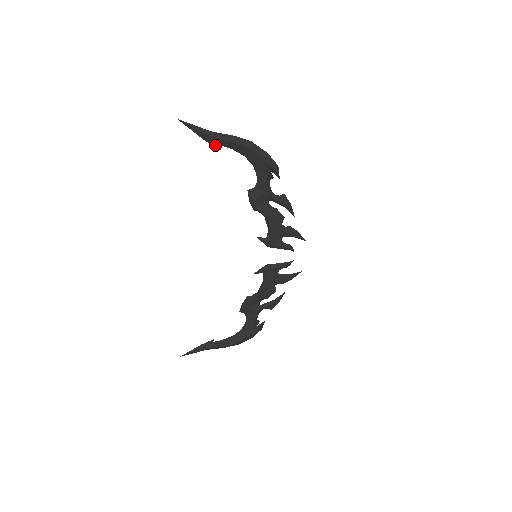
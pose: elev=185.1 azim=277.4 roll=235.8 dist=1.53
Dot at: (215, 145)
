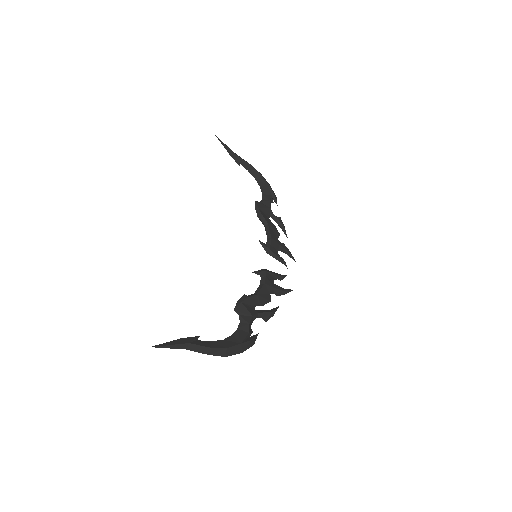
Dot at: (237, 162)
